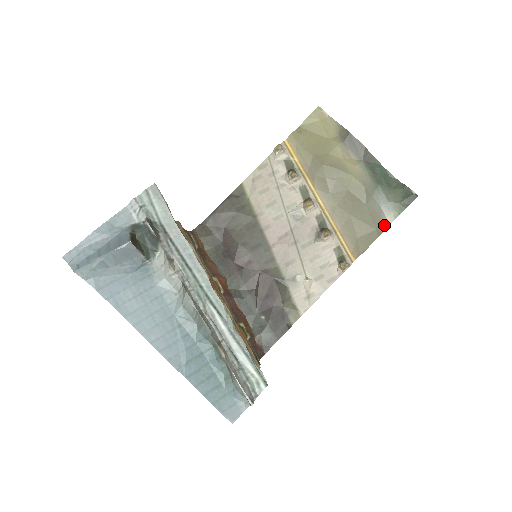
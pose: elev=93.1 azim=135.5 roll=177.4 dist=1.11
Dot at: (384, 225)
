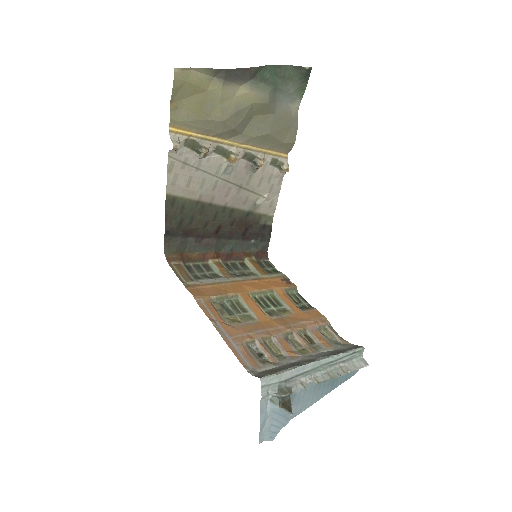
Dot at: (296, 113)
